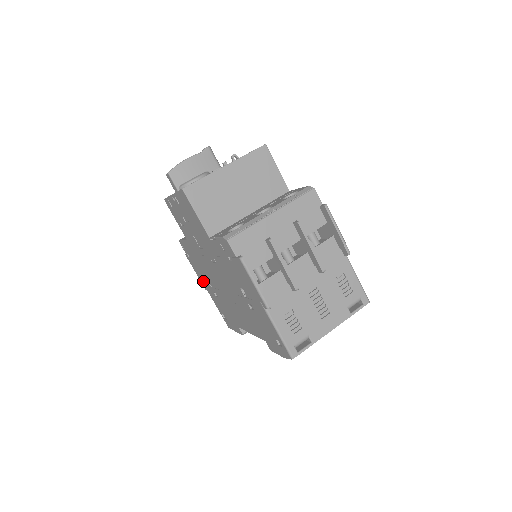
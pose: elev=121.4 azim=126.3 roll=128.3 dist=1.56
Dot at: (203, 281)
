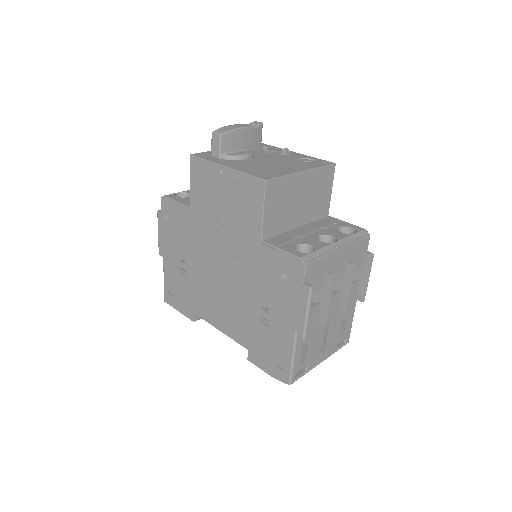
Dot at: (167, 248)
